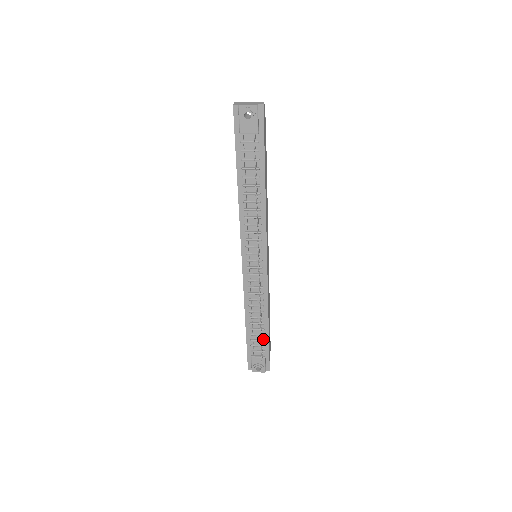
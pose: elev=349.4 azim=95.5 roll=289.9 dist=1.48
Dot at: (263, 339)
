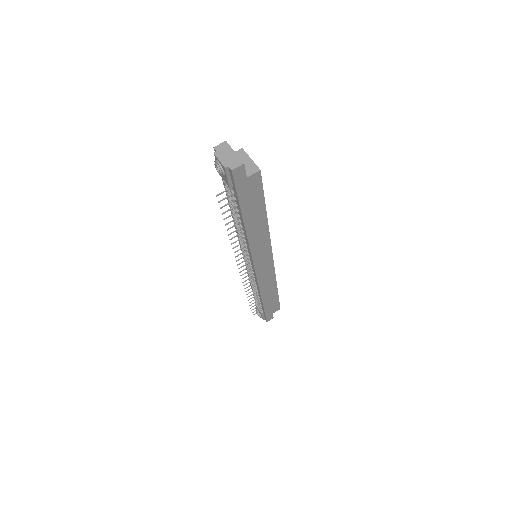
Dot at: (261, 304)
